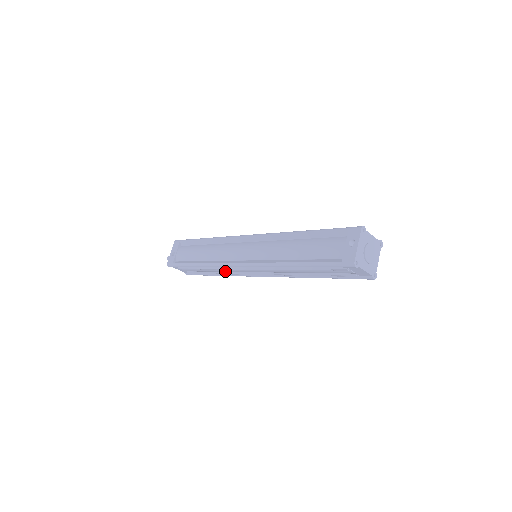
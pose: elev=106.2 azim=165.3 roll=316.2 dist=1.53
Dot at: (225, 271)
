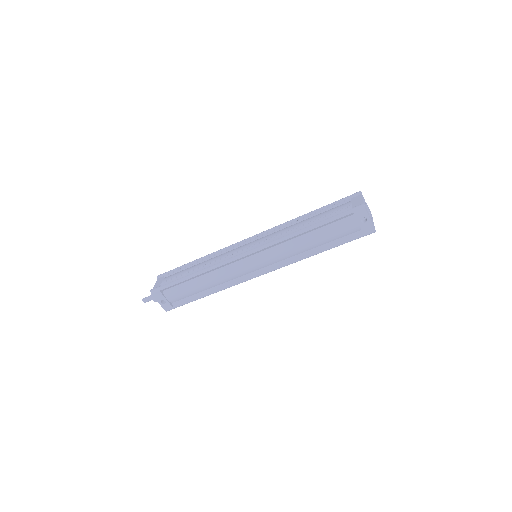
Dot at: occluded
